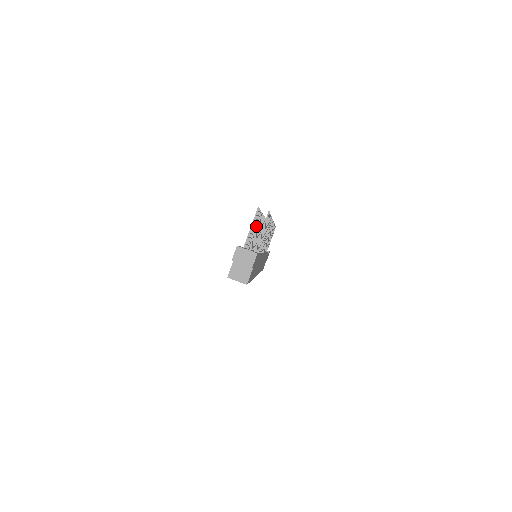
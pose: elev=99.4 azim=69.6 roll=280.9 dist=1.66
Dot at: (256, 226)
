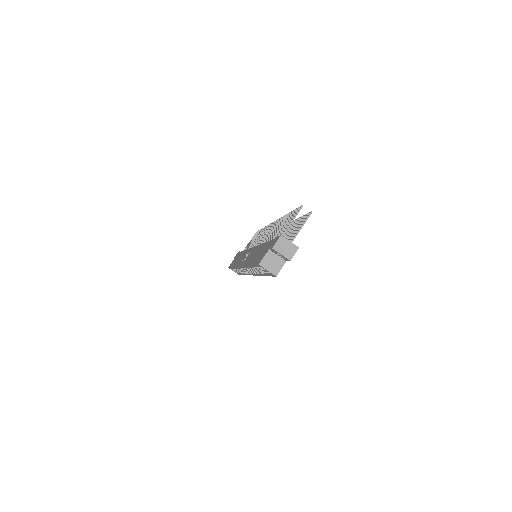
Dot at: occluded
